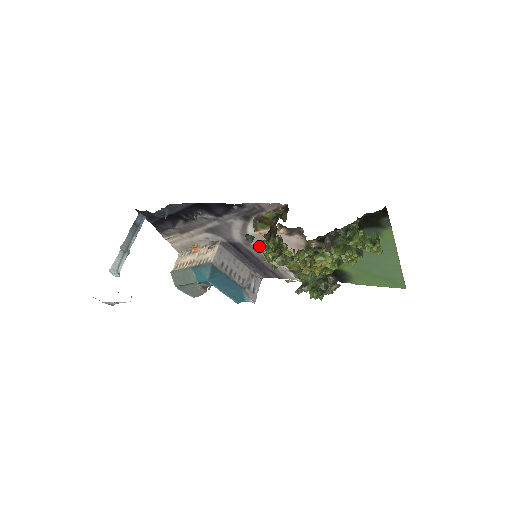
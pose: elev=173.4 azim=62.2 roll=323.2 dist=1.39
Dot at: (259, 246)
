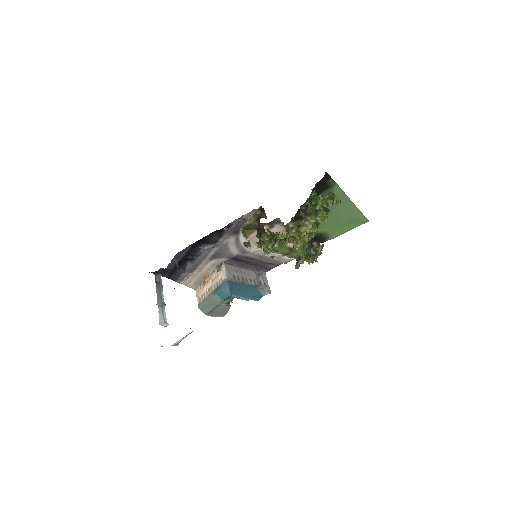
Dot at: (253, 249)
